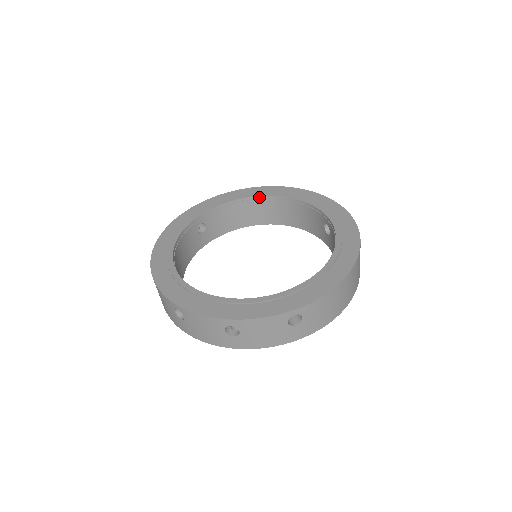
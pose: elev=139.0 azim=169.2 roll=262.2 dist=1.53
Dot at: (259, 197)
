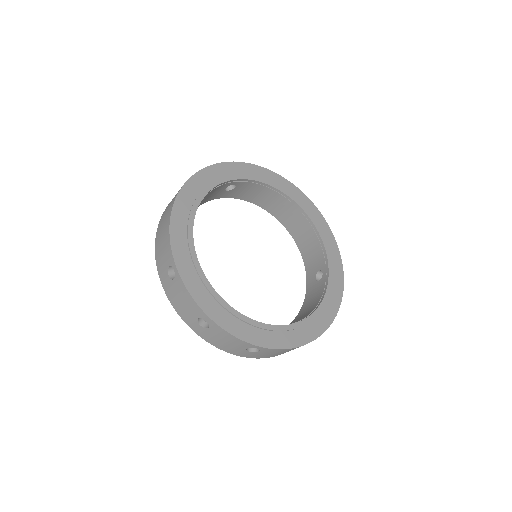
Dot at: (293, 201)
